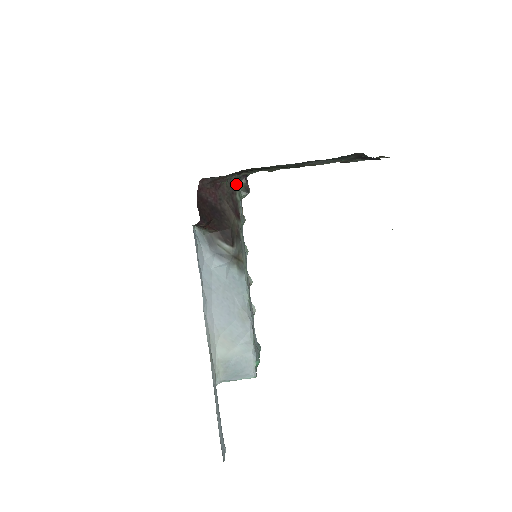
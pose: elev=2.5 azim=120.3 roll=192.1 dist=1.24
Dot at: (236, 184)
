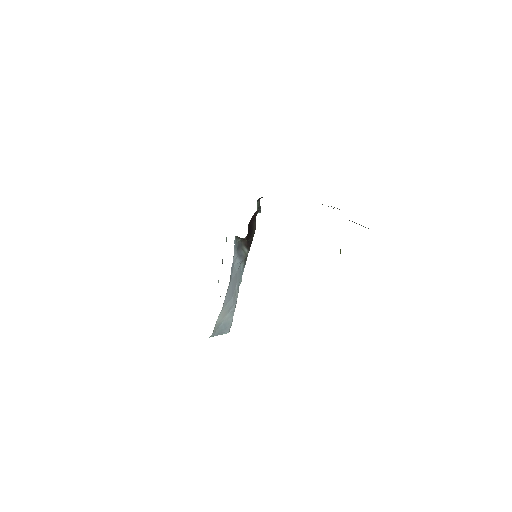
Dot at: occluded
